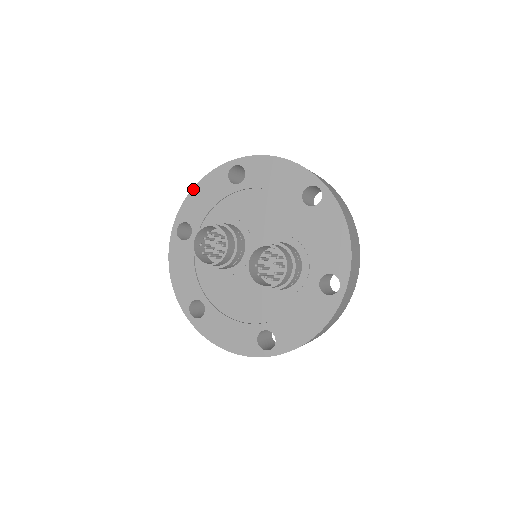
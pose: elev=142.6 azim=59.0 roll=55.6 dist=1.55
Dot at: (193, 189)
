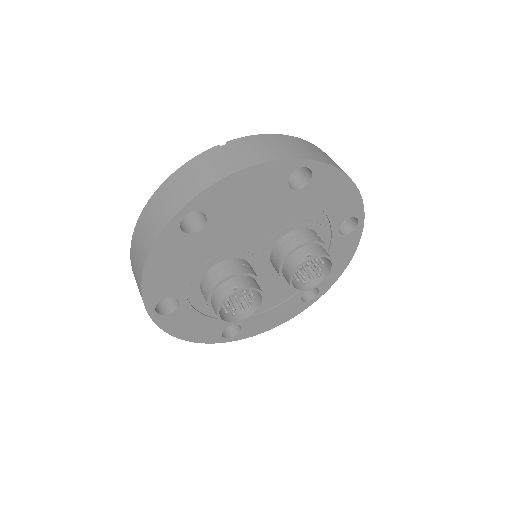
Dot at: (144, 273)
